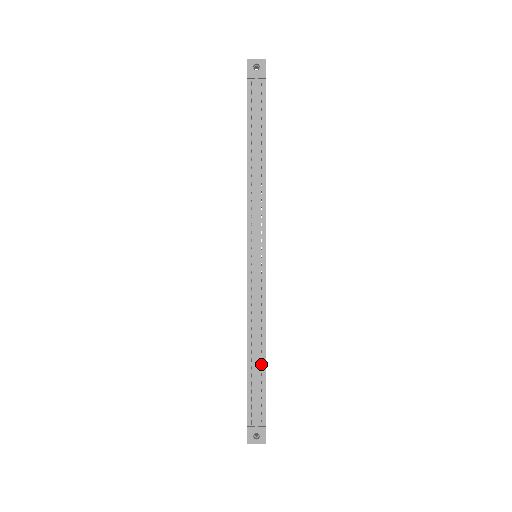
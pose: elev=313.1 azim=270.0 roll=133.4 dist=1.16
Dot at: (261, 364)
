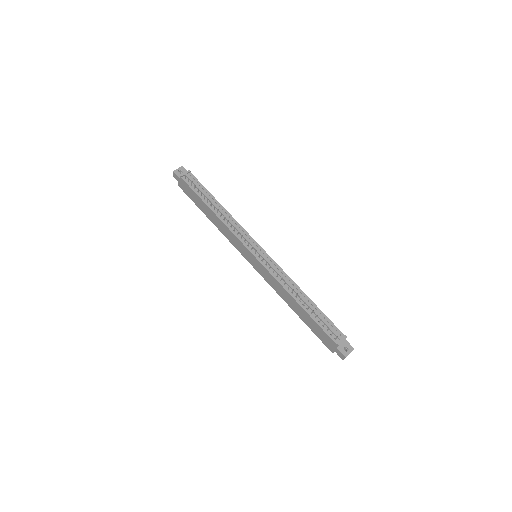
Dot at: (310, 304)
